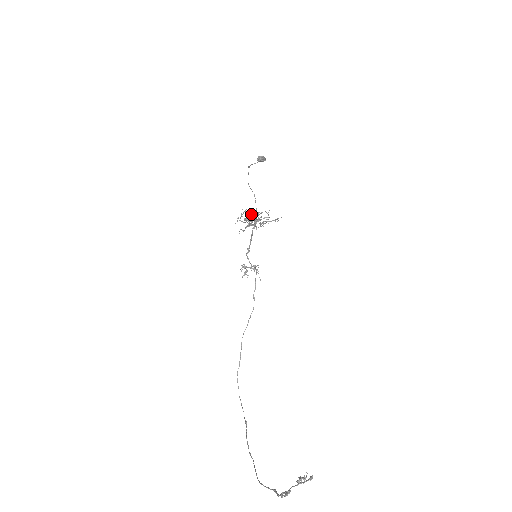
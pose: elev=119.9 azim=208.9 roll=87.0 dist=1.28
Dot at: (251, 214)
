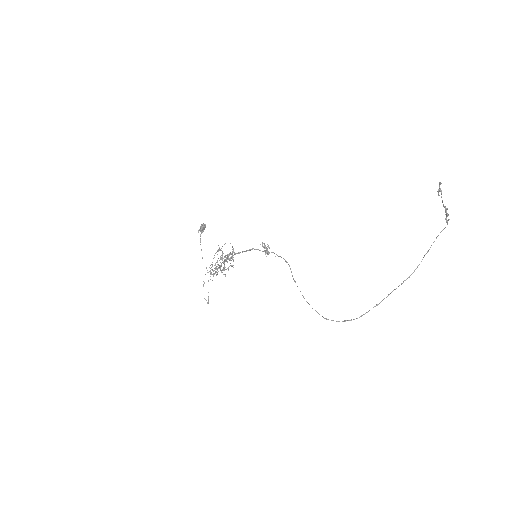
Dot at: (212, 270)
